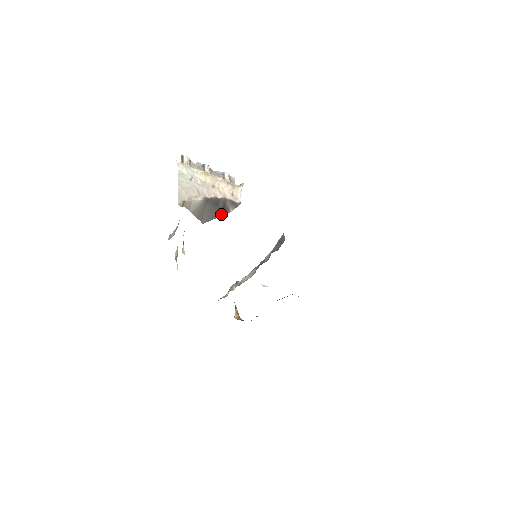
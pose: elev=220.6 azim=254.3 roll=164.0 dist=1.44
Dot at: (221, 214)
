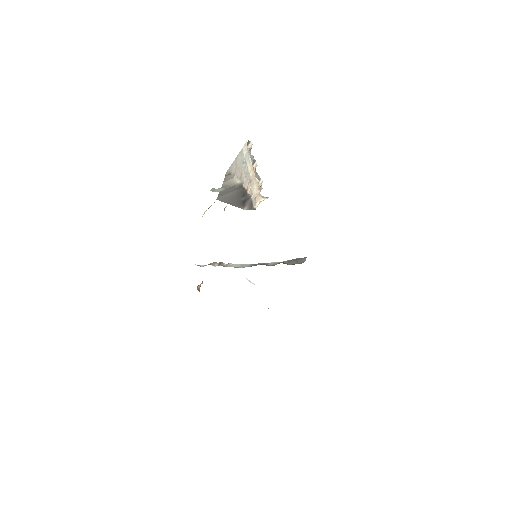
Dot at: (236, 205)
